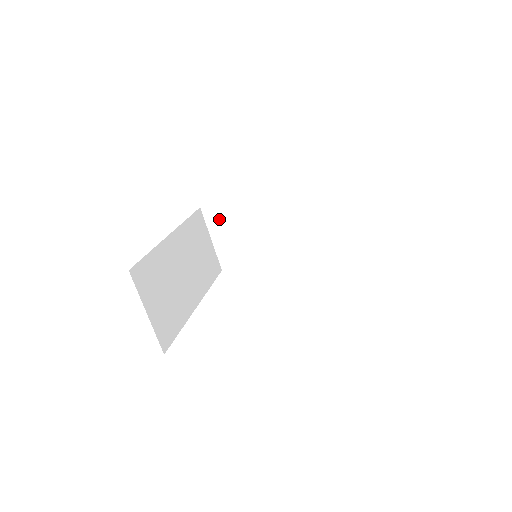
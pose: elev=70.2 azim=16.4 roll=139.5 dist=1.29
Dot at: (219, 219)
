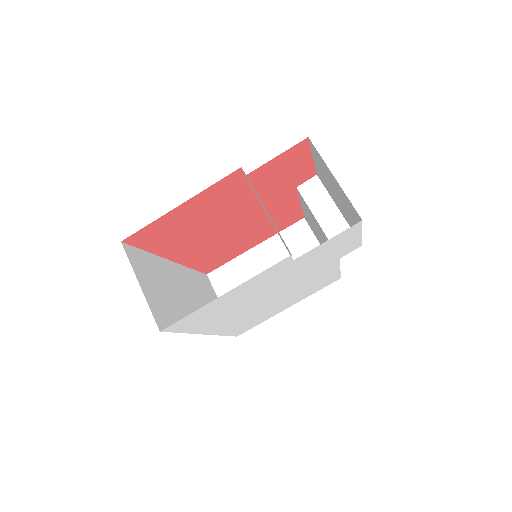
Dot at: (226, 281)
